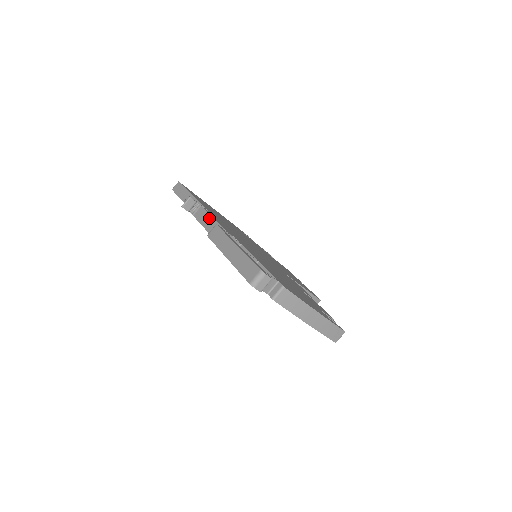
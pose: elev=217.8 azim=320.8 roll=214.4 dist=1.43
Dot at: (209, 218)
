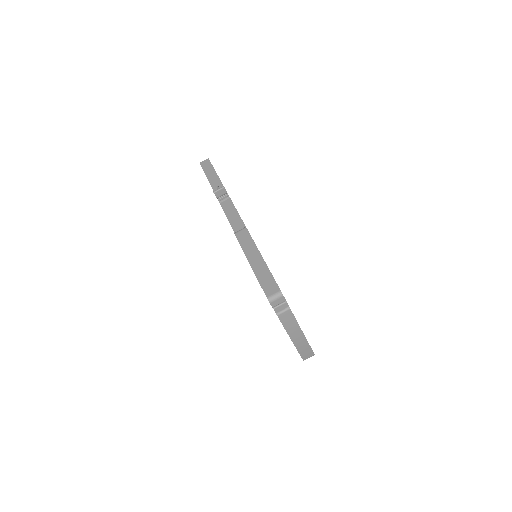
Dot at: (236, 214)
